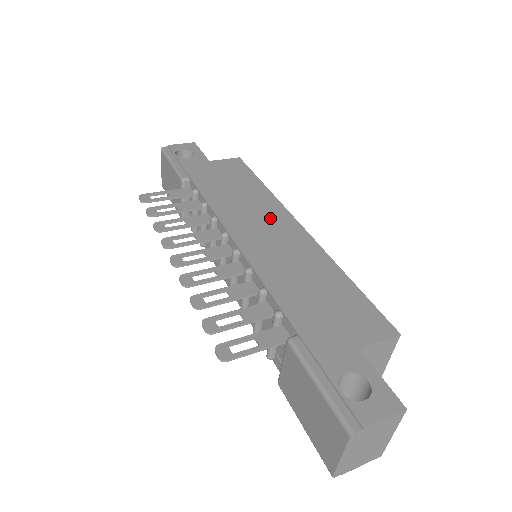
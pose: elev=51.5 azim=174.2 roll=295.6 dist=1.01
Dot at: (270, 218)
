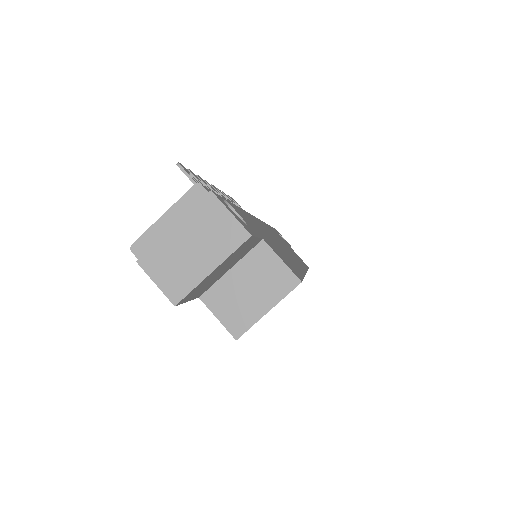
Dot at: occluded
